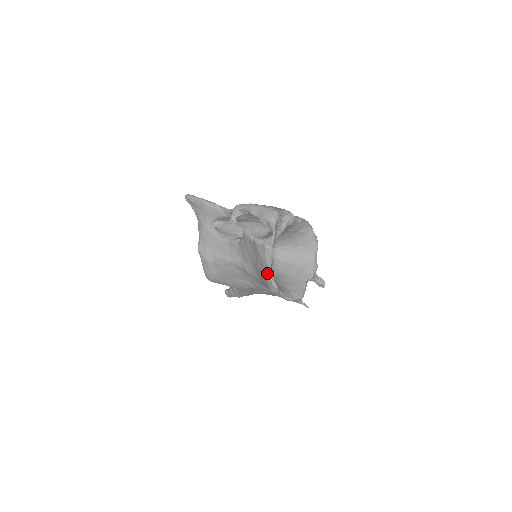
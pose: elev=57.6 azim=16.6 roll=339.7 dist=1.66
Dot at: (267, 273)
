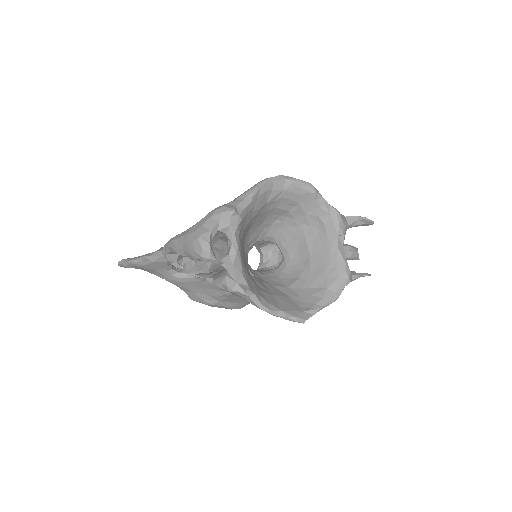
Dot at: (267, 312)
